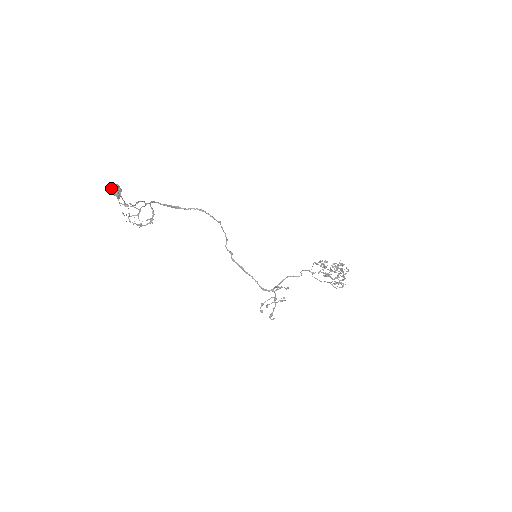
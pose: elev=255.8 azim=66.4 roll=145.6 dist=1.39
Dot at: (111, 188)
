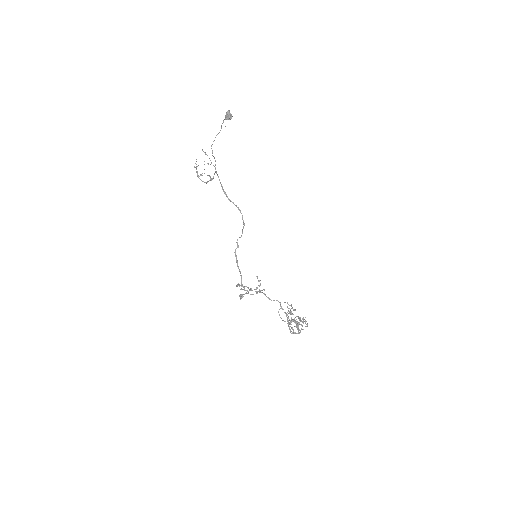
Dot at: (229, 111)
